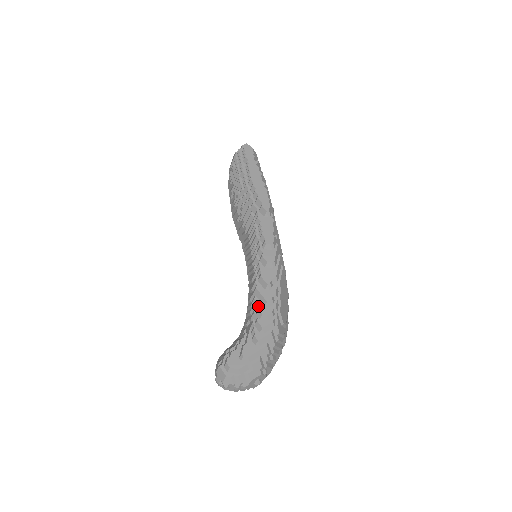
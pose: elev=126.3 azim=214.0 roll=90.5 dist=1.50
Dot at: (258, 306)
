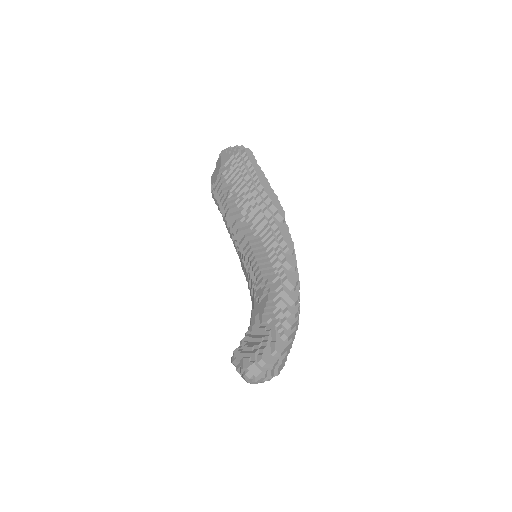
Dot at: (285, 306)
